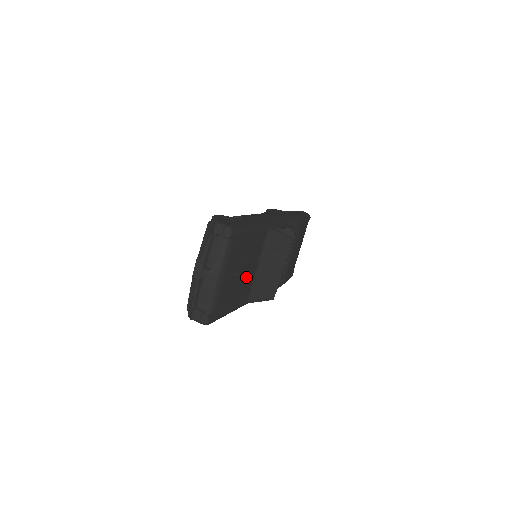
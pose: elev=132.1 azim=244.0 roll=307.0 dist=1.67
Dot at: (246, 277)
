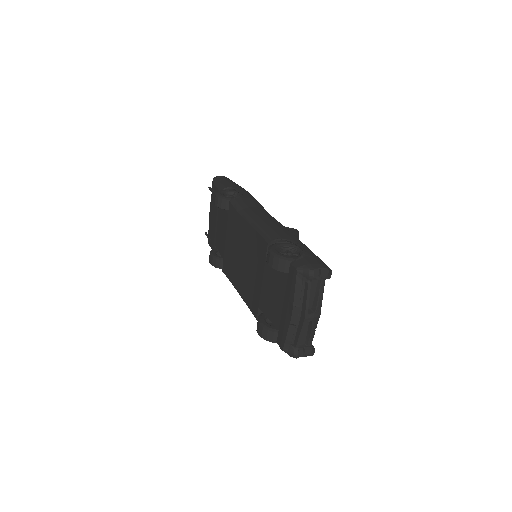
Dot at: occluded
